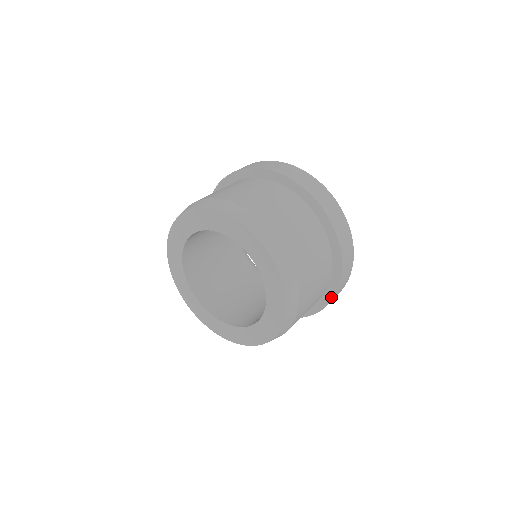
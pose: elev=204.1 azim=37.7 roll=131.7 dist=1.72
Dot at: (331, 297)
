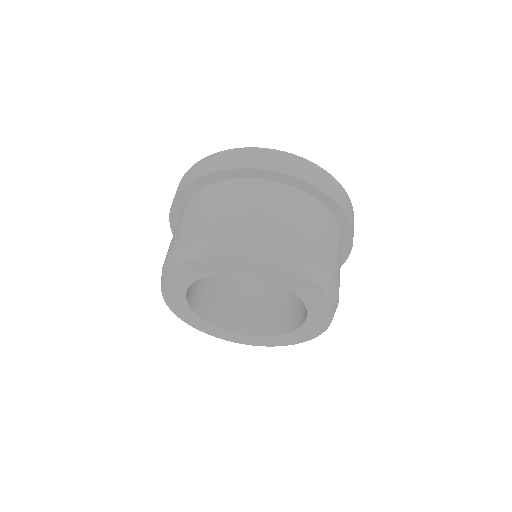
Dot at: (345, 220)
